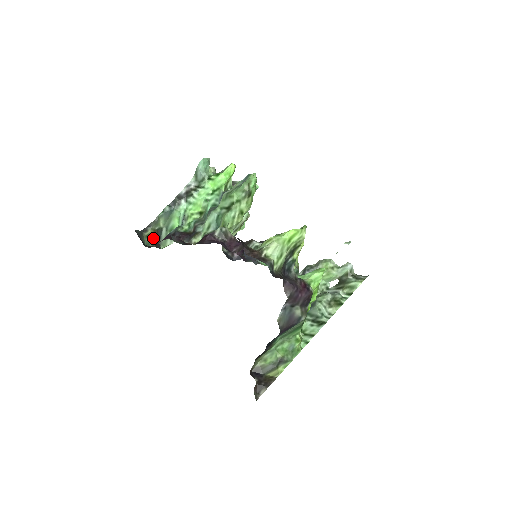
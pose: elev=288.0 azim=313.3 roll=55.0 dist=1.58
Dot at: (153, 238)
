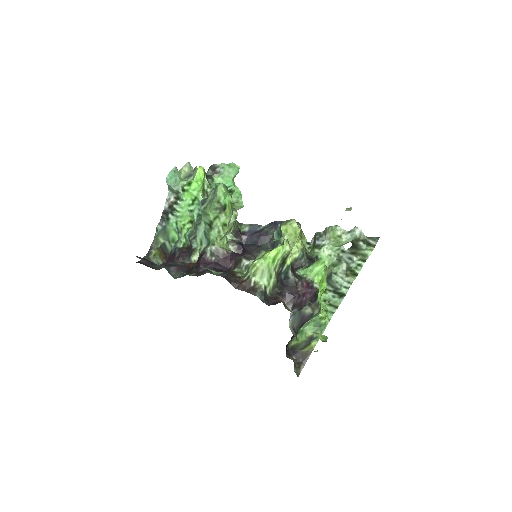
Dot at: (160, 255)
